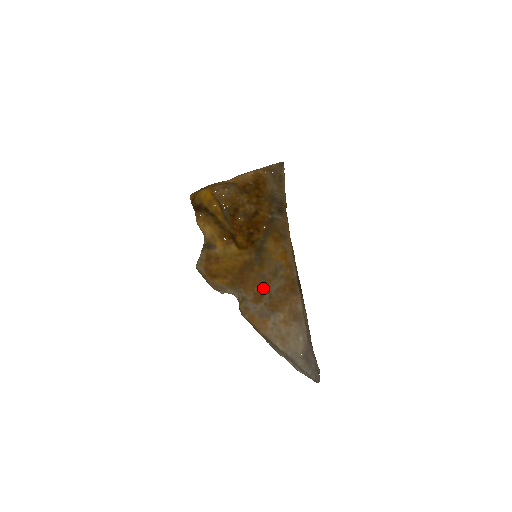
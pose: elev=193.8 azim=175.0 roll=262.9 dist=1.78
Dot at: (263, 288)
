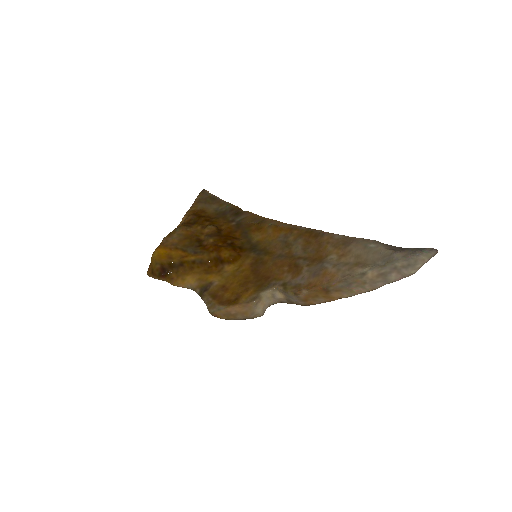
Dot at: (290, 261)
